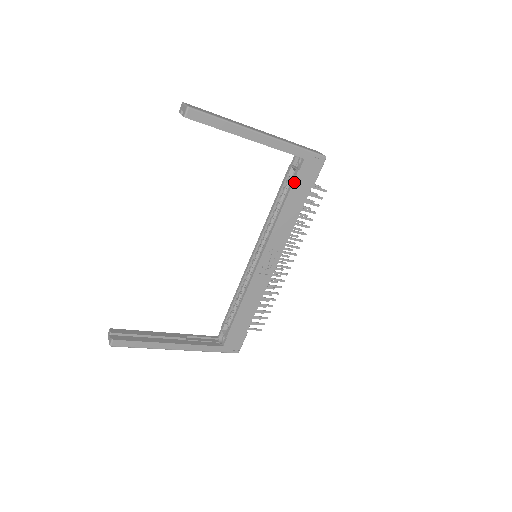
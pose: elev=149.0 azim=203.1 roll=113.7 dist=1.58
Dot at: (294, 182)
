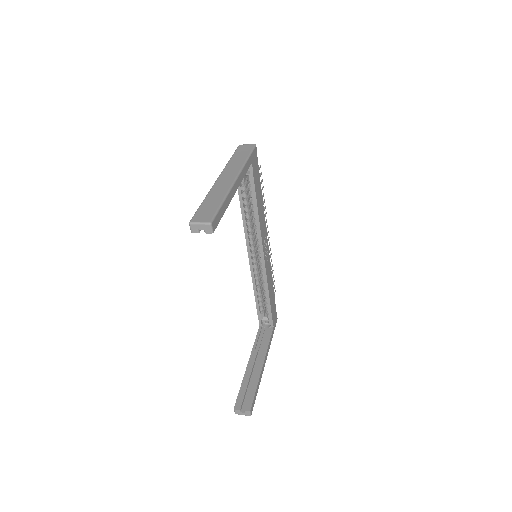
Dot at: (254, 185)
